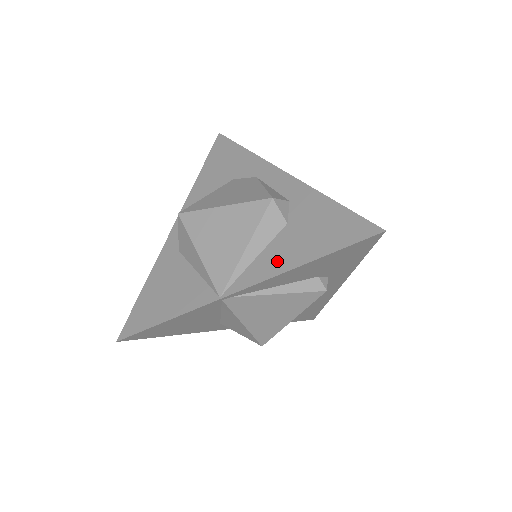
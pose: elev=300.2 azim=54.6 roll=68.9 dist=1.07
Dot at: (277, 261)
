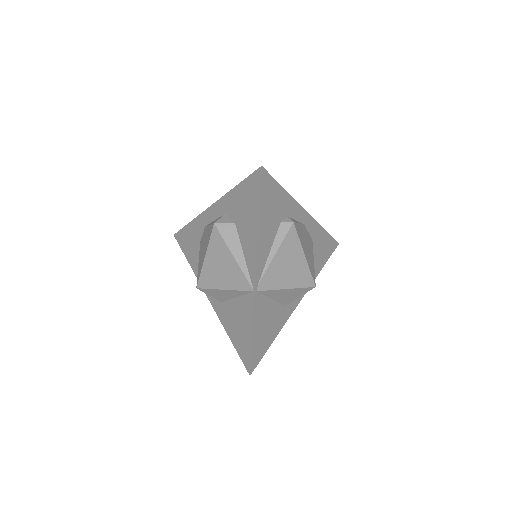
Dot at: (250, 242)
